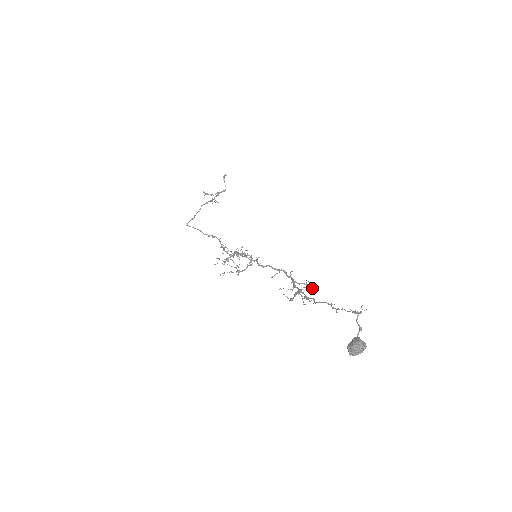
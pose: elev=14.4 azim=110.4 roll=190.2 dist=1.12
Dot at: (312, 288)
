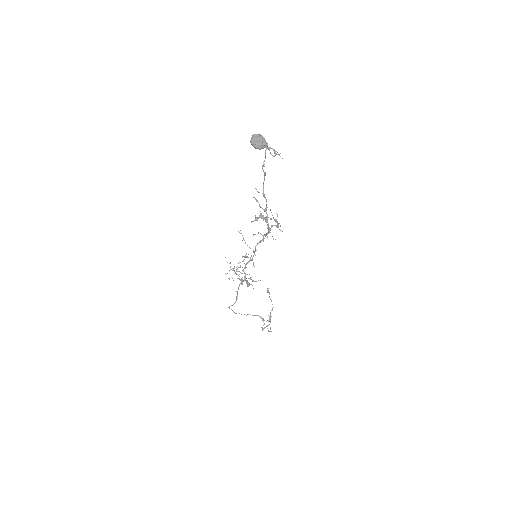
Dot at: occluded
